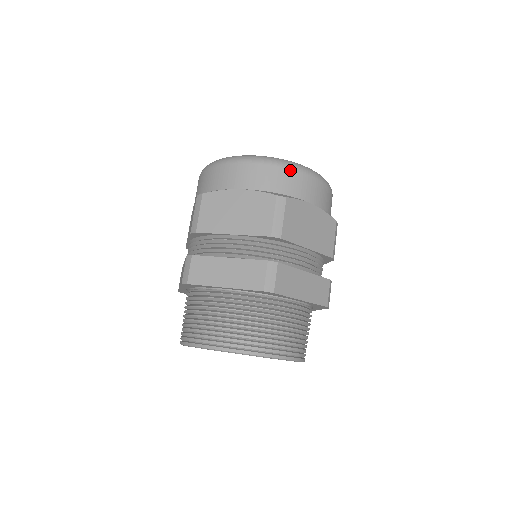
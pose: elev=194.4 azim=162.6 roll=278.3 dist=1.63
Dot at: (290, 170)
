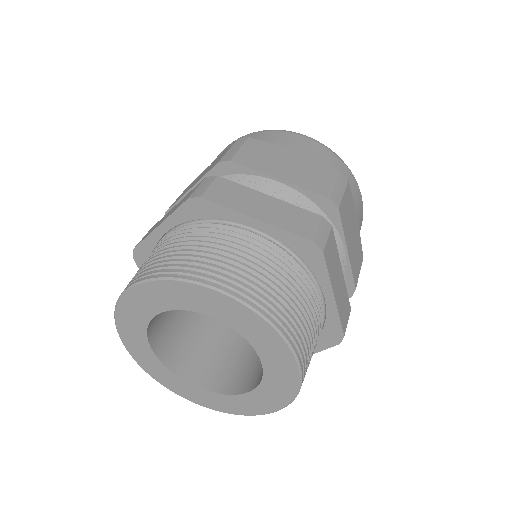
Dot at: (348, 170)
